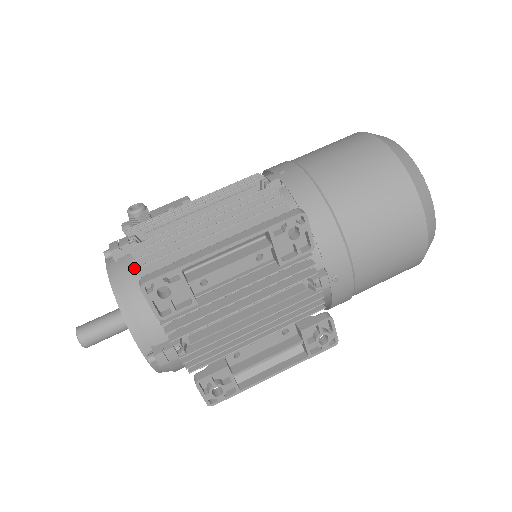
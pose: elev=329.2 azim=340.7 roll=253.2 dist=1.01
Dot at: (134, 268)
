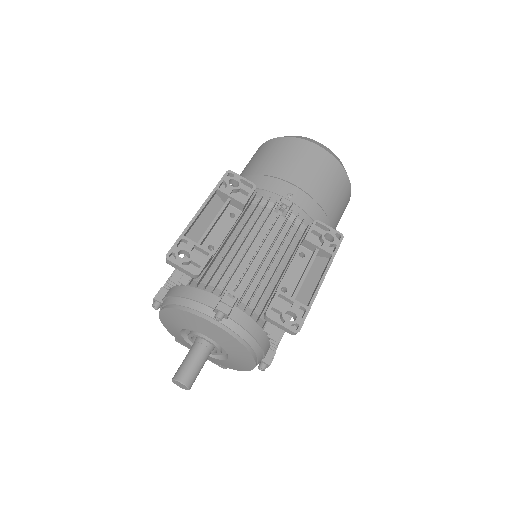
Dot at: (172, 289)
